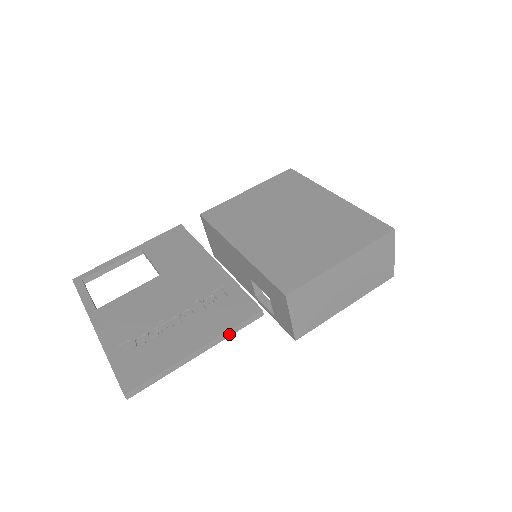
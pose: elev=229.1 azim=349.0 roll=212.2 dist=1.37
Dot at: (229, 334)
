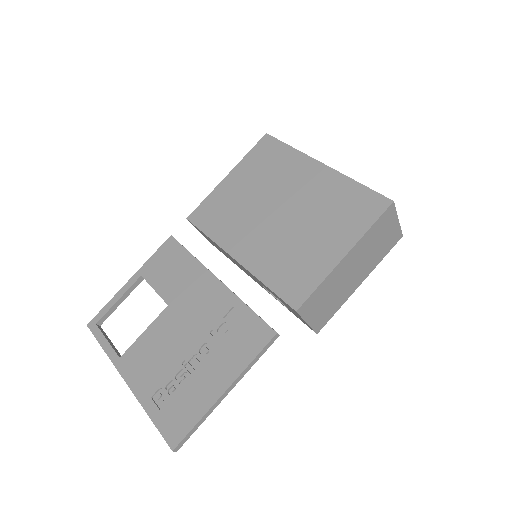
Dot at: (251, 365)
